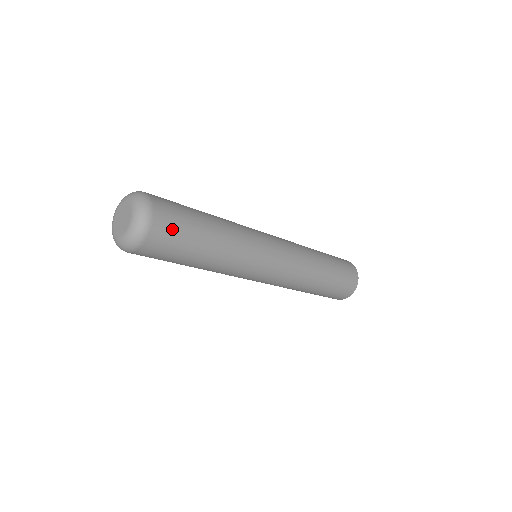
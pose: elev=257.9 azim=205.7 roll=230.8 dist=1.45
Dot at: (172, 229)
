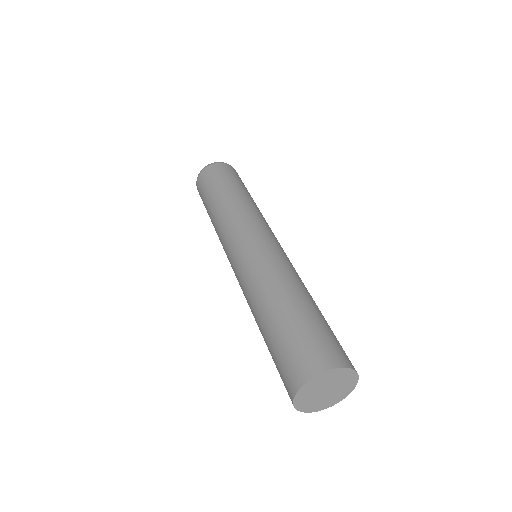
Dot at: (228, 171)
